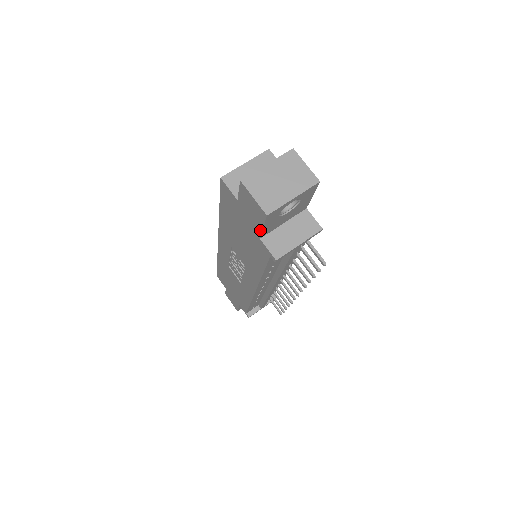
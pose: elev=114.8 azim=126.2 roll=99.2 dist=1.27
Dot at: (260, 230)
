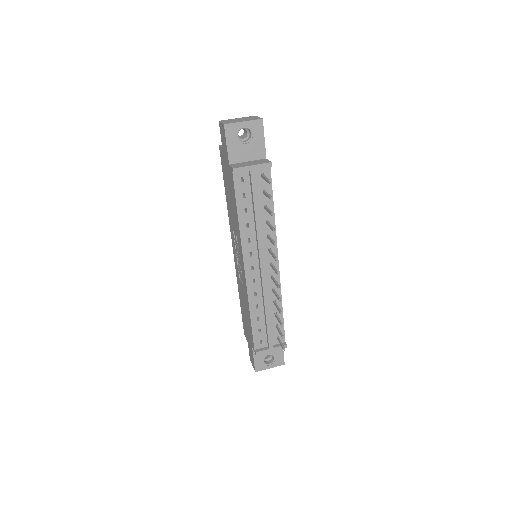
Dot at: (227, 152)
